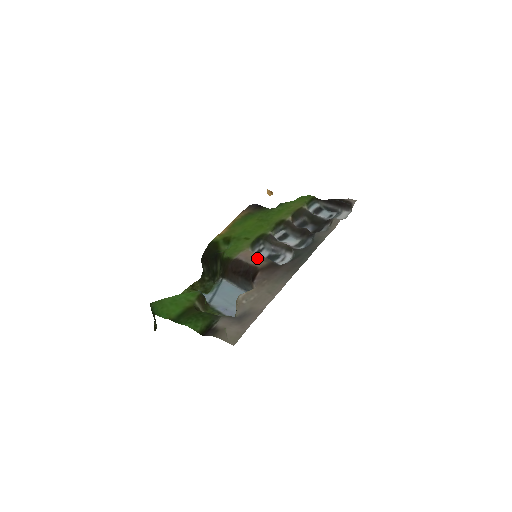
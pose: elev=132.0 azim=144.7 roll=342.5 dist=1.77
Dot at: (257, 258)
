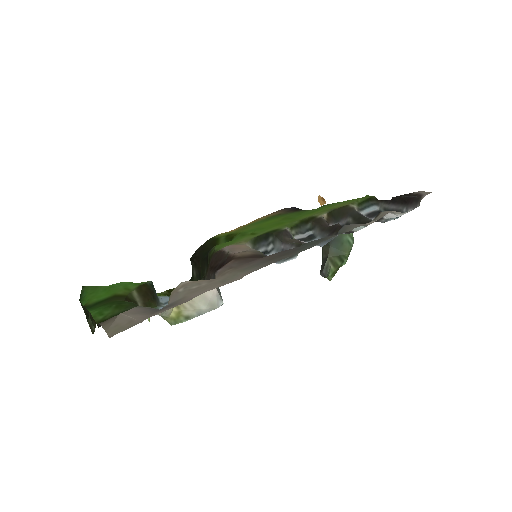
Dot at: (246, 250)
